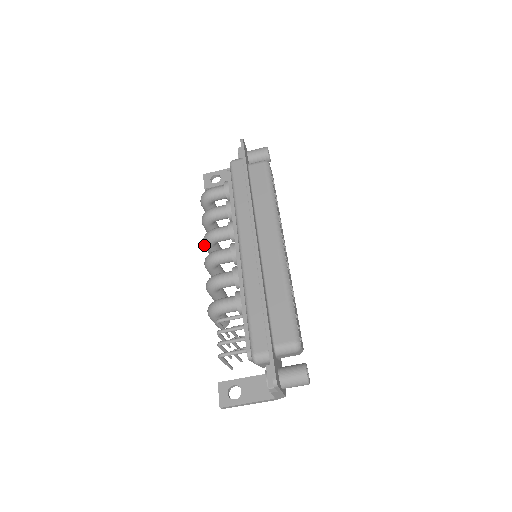
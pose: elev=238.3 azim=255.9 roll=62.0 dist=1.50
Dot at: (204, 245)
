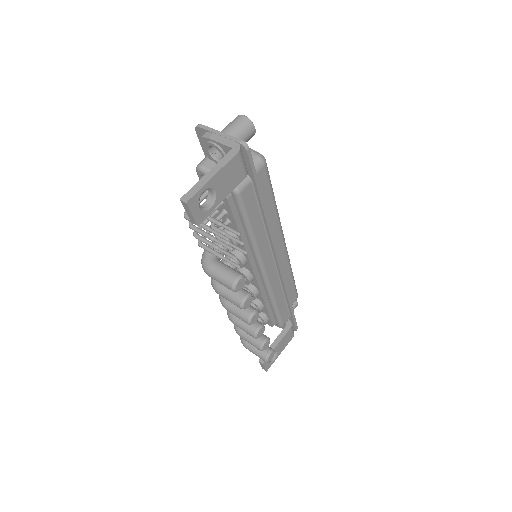
Dot at: (230, 319)
